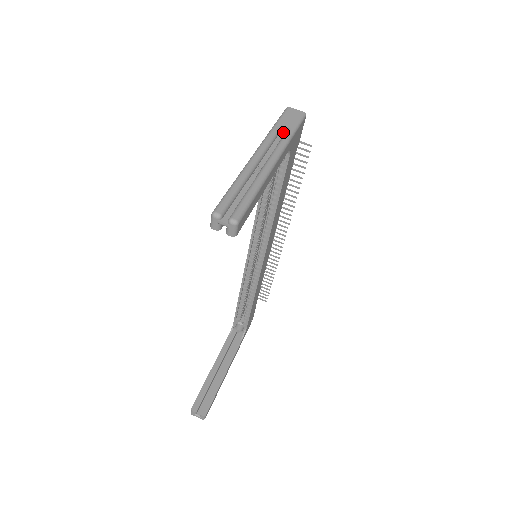
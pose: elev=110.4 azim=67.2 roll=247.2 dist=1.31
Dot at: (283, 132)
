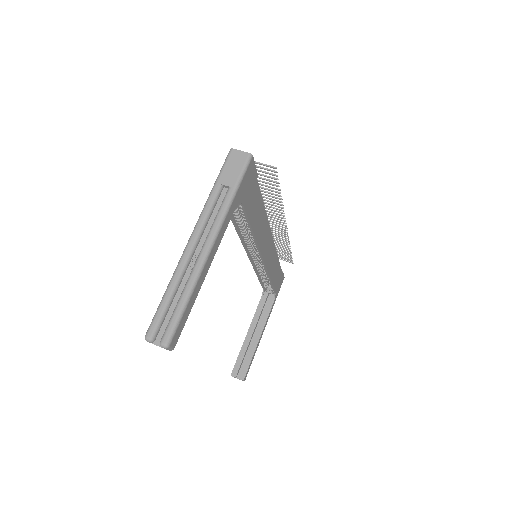
Dot at: (224, 192)
